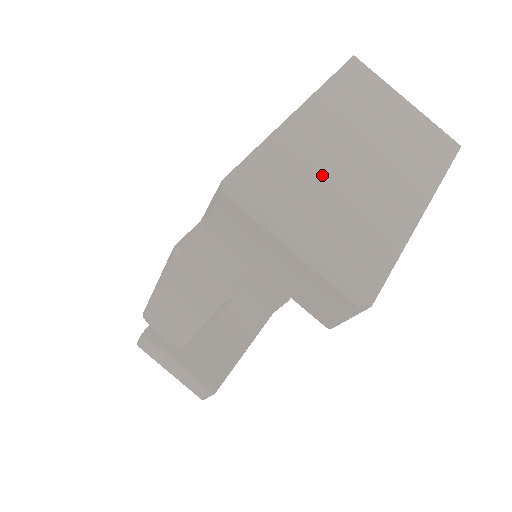
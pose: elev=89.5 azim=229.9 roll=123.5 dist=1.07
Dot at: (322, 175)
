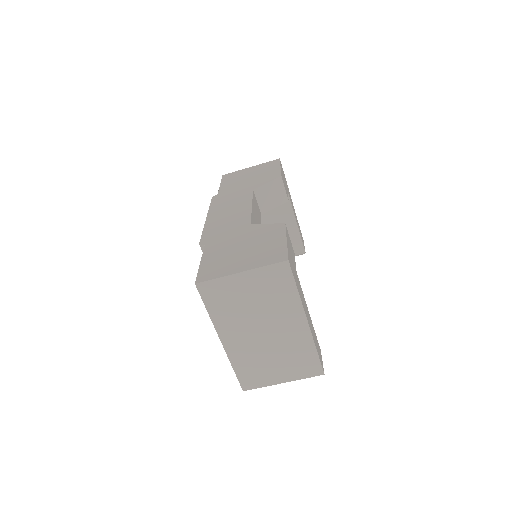
Dot at: (261, 355)
